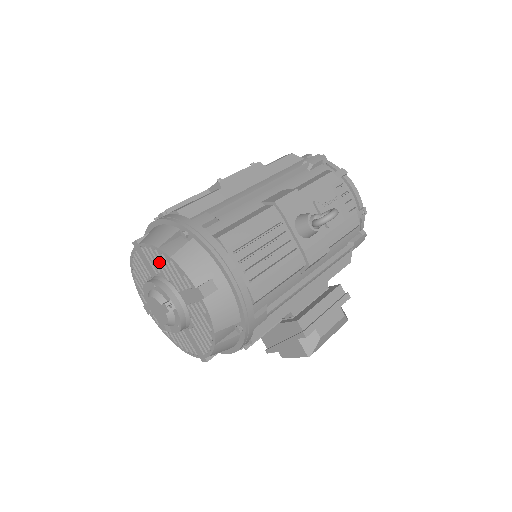
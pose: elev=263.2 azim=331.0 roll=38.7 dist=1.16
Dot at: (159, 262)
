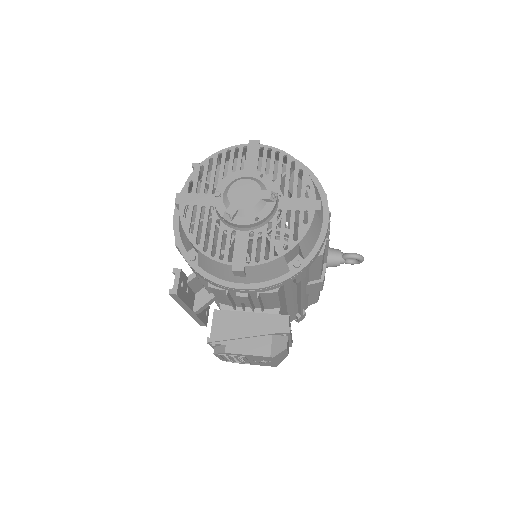
Dot at: (278, 166)
